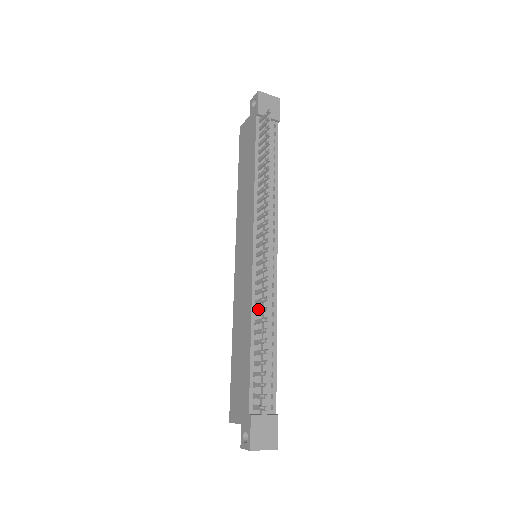
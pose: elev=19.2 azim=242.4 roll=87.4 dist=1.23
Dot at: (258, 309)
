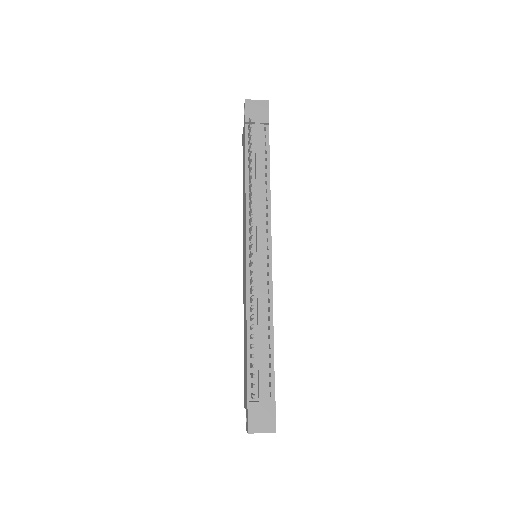
Dot at: (250, 307)
